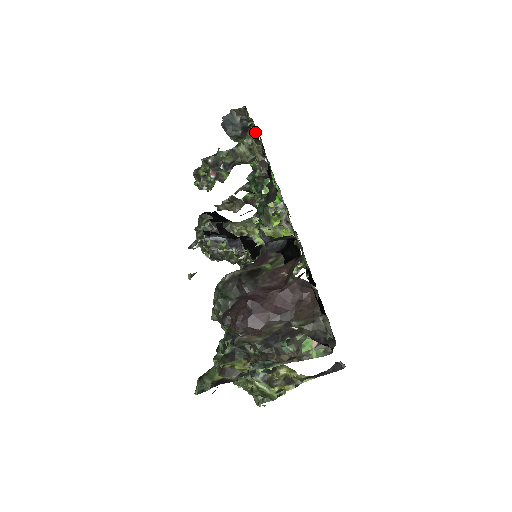
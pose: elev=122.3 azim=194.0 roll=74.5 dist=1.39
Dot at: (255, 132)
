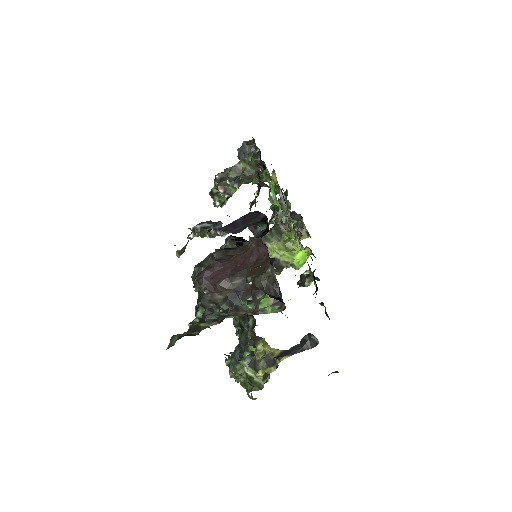
Dot at: occluded
